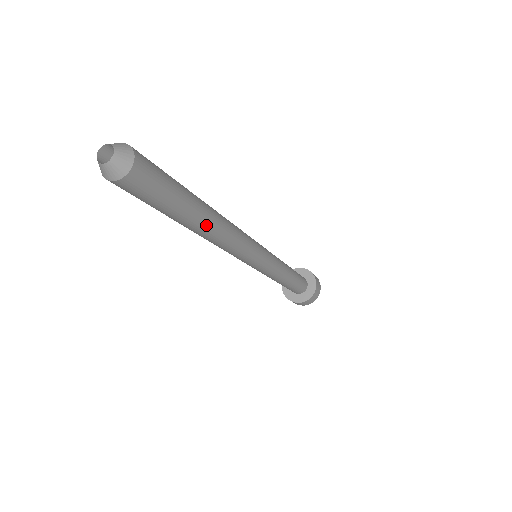
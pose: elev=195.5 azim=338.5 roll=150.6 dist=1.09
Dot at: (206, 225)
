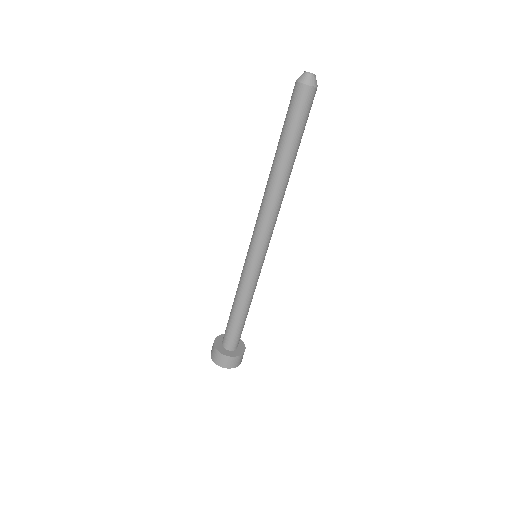
Dot at: (291, 171)
